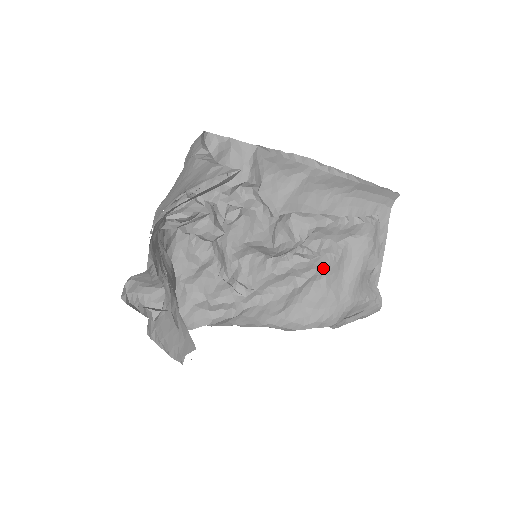
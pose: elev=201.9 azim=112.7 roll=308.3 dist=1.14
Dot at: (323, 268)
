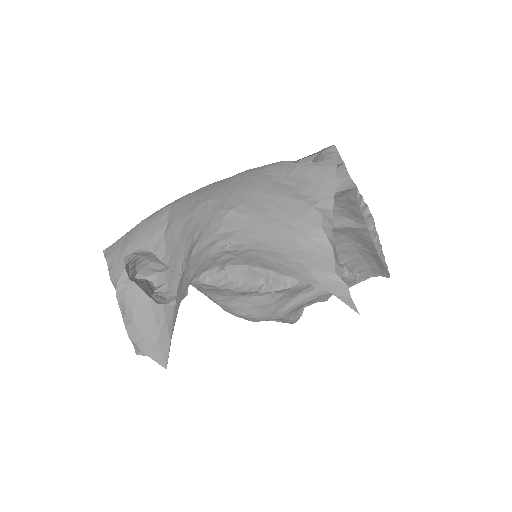
Dot at: (289, 289)
